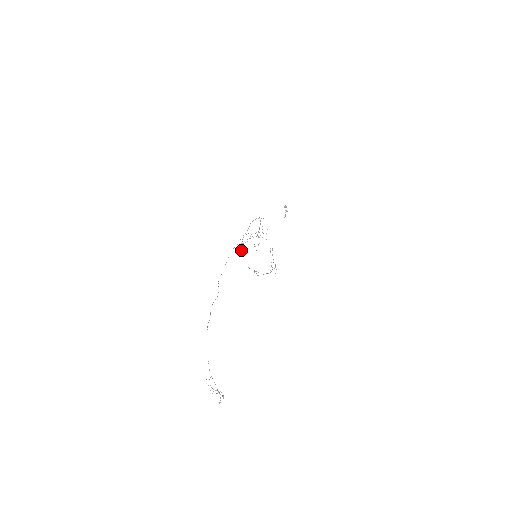
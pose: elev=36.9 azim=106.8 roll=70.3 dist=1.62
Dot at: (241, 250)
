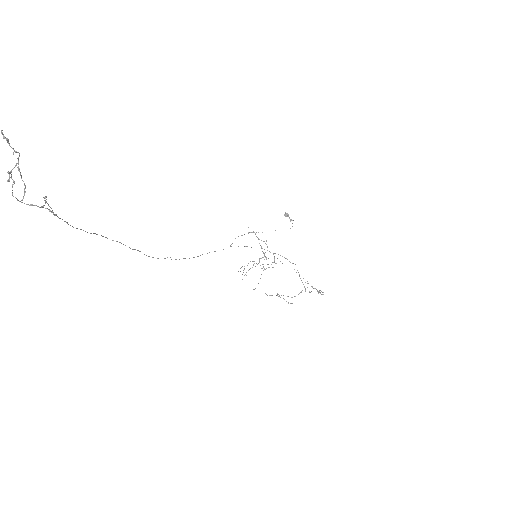
Dot at: occluded
